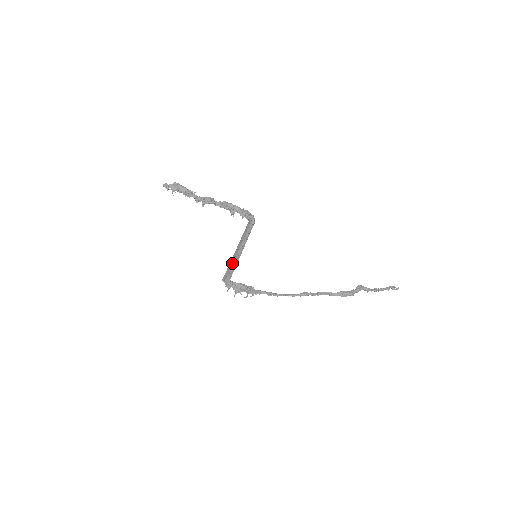
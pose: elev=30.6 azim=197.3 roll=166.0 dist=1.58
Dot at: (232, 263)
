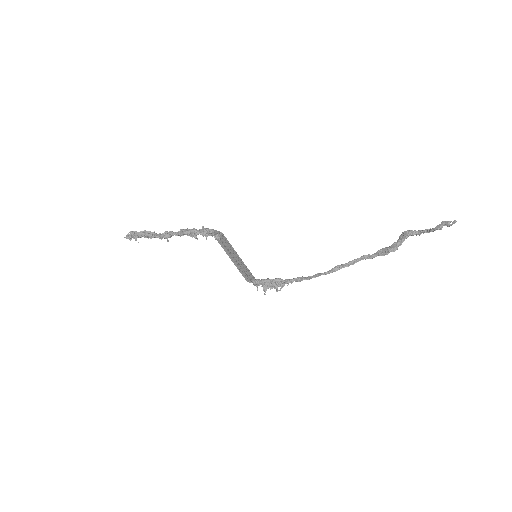
Dot at: (242, 267)
